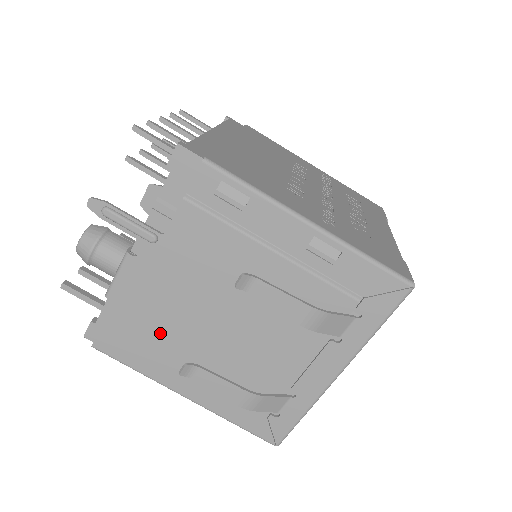
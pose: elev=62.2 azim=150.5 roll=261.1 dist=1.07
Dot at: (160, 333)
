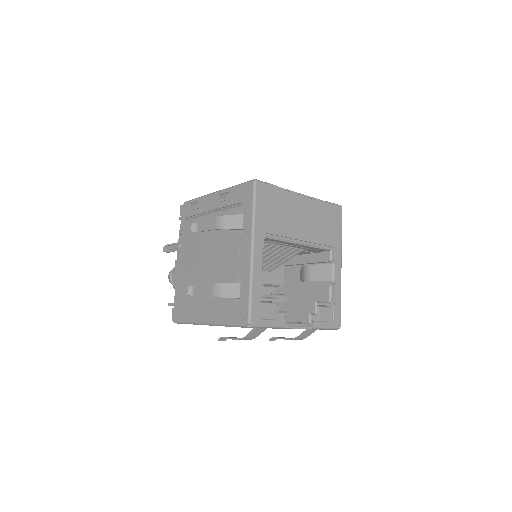
Dot at: occluded
